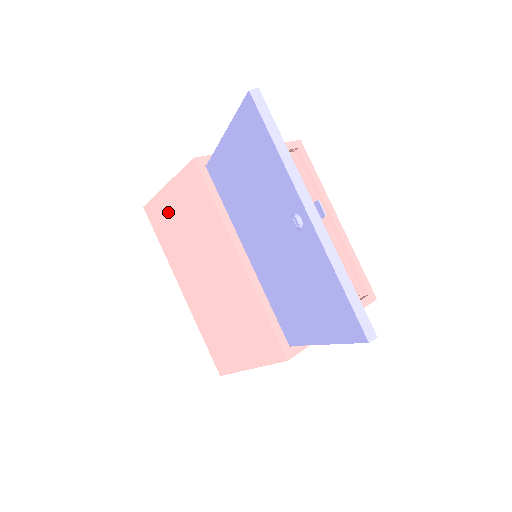
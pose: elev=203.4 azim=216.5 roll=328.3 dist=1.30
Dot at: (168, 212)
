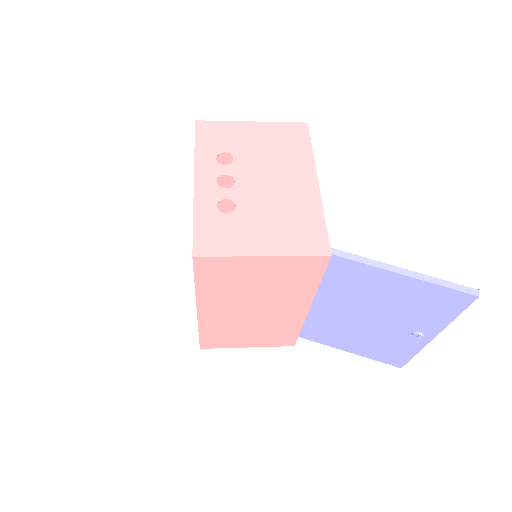
Dot at: (241, 271)
